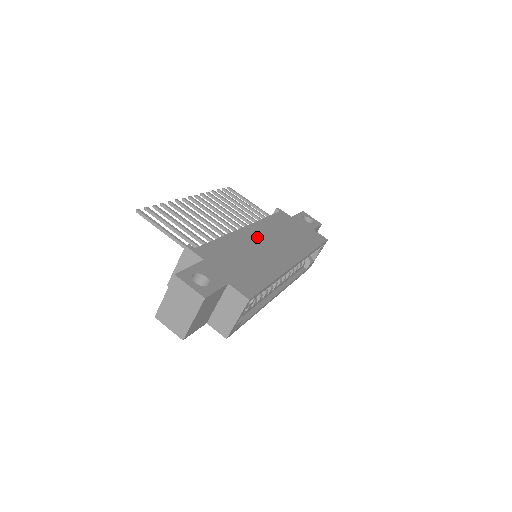
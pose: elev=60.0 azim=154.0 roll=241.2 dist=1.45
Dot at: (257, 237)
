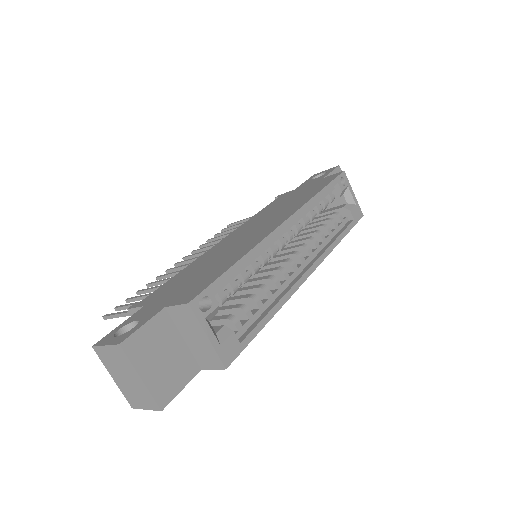
Dot at: (234, 238)
